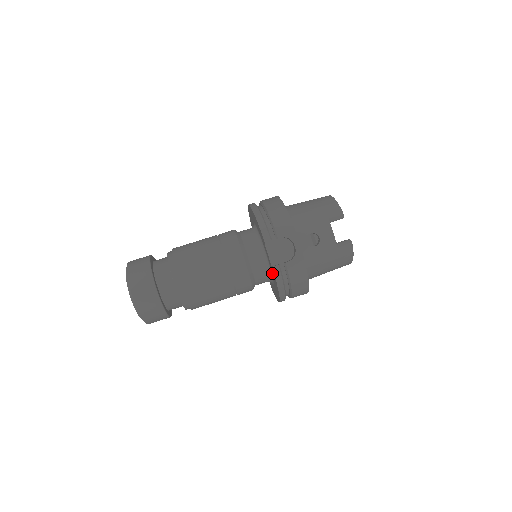
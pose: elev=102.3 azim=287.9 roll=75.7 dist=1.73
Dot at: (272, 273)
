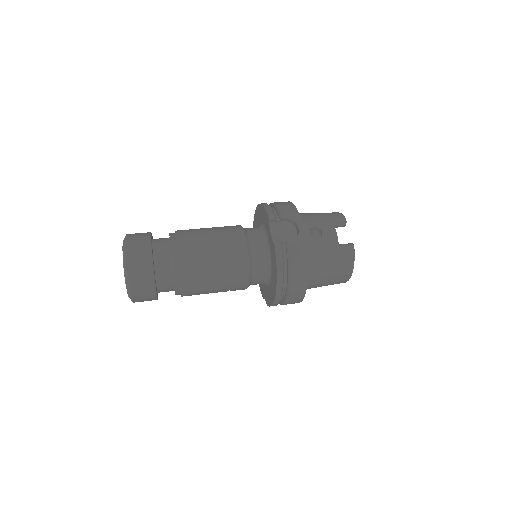
Dot at: (272, 258)
